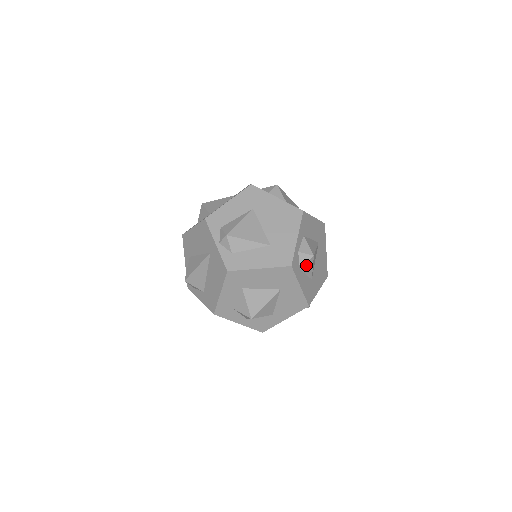
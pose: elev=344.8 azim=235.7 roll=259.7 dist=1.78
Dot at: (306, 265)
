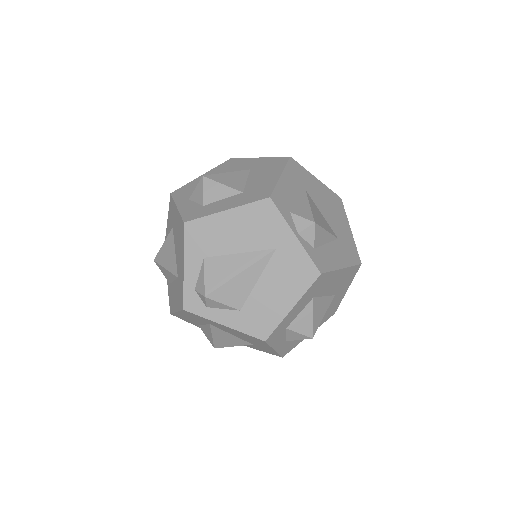
Dot at: occluded
